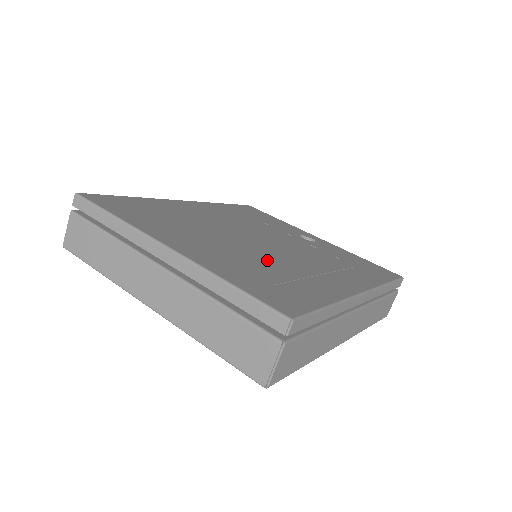
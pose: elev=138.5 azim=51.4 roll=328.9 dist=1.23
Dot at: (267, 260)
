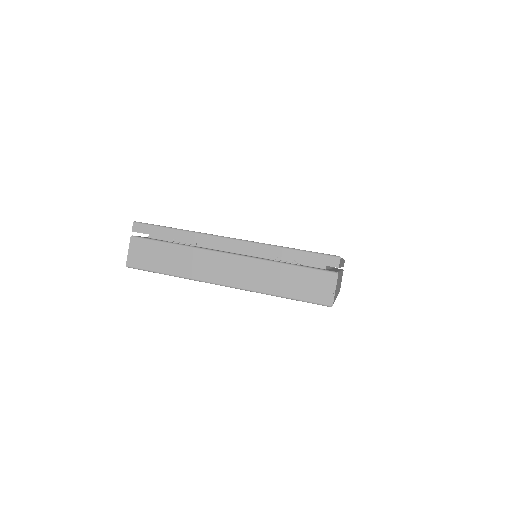
Dot at: occluded
